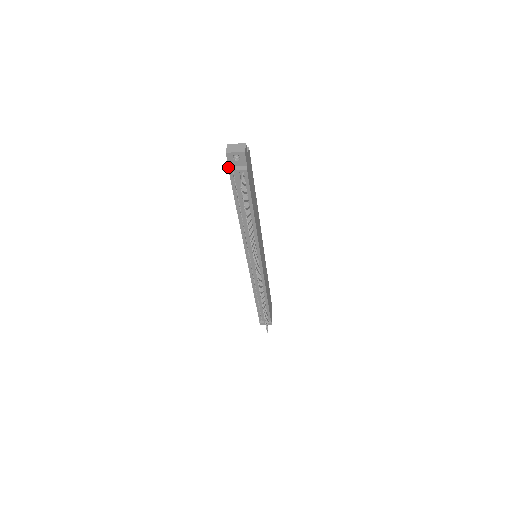
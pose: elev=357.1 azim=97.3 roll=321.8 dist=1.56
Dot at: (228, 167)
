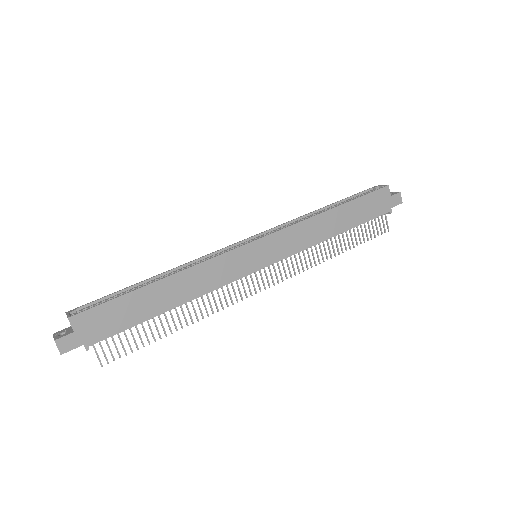
Dot at: occluded
